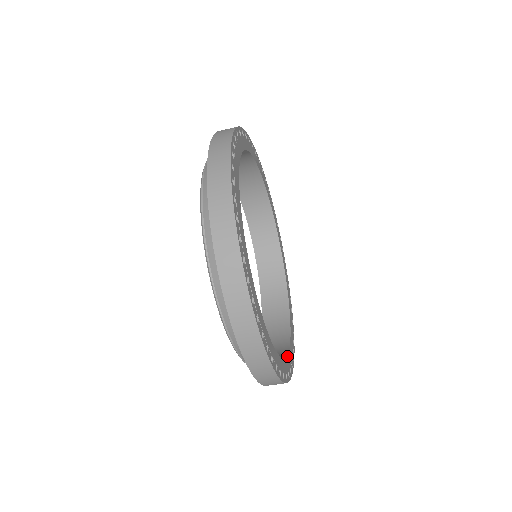
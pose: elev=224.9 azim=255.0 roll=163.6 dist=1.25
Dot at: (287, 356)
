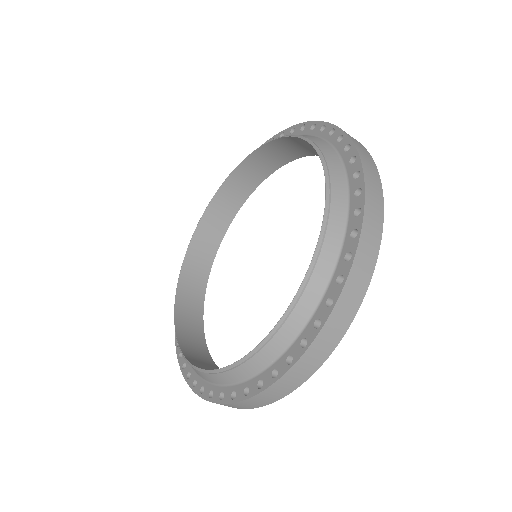
Dot at: occluded
